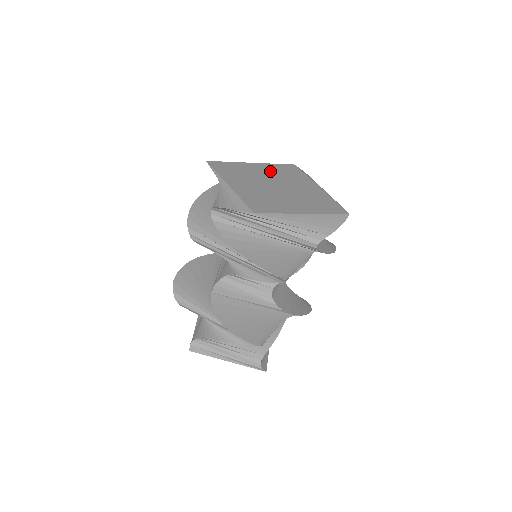
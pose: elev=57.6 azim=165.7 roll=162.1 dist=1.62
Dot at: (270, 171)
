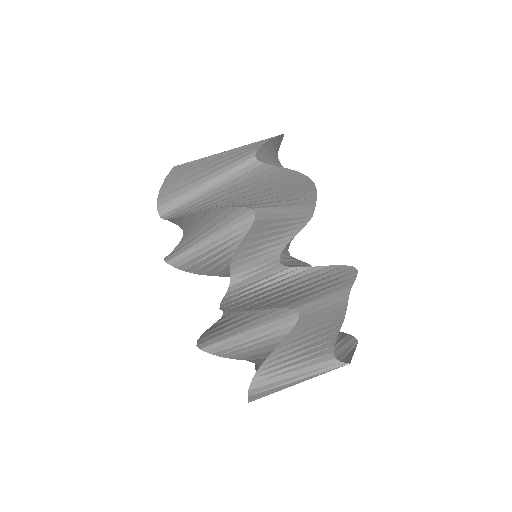
Dot at: occluded
